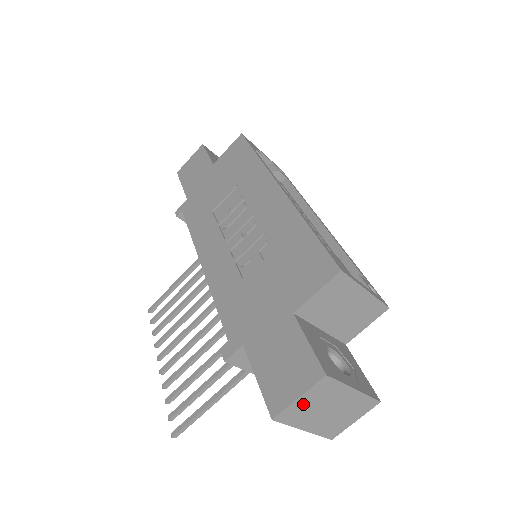
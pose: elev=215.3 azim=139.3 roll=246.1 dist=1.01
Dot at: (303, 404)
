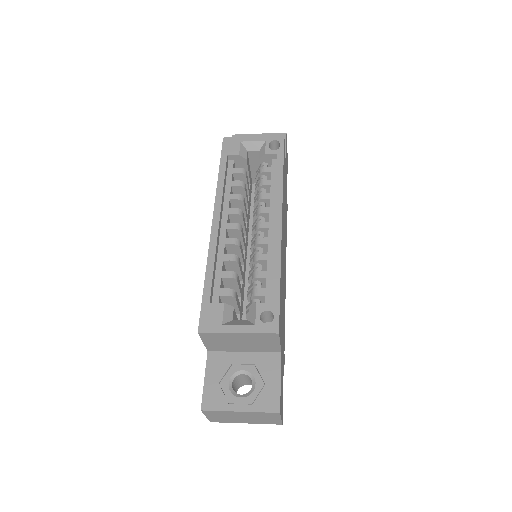
Dot at: (216, 417)
